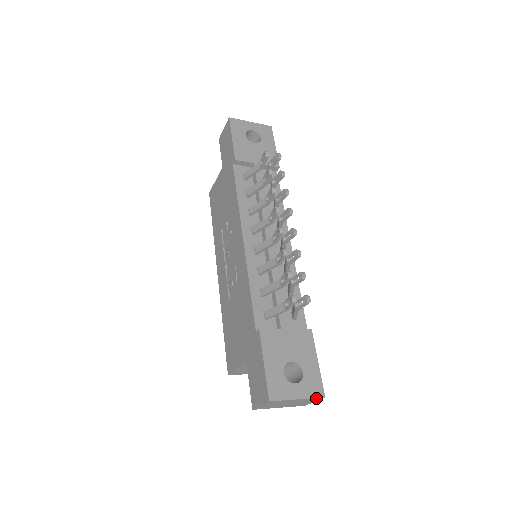
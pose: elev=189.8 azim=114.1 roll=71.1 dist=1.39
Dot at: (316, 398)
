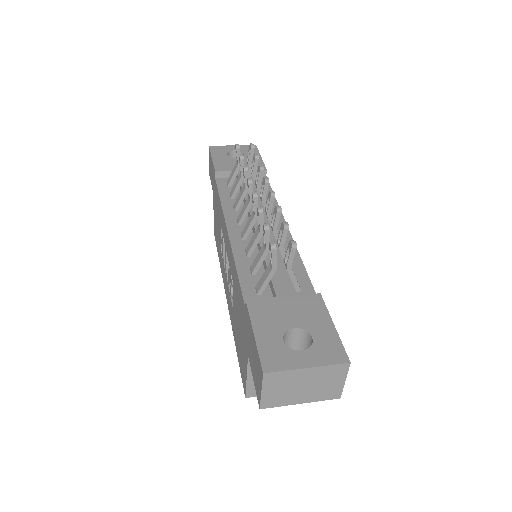
Dot at: (337, 366)
